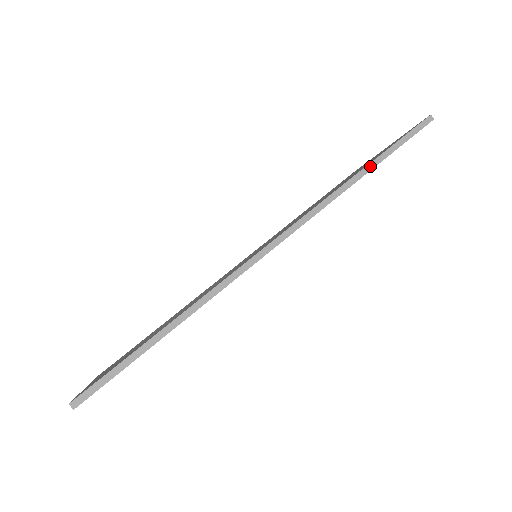
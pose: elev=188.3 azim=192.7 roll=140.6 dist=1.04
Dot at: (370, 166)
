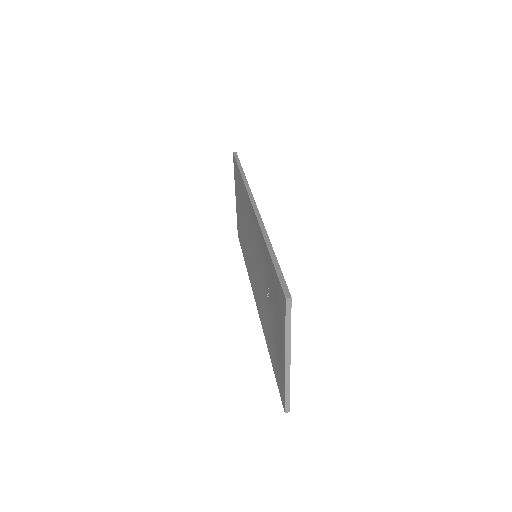
Dot at: (241, 171)
